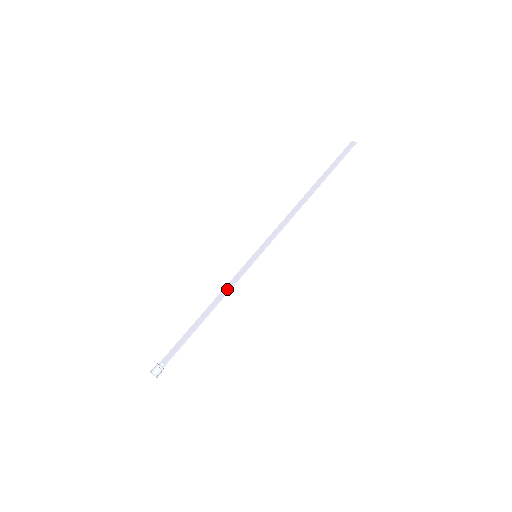
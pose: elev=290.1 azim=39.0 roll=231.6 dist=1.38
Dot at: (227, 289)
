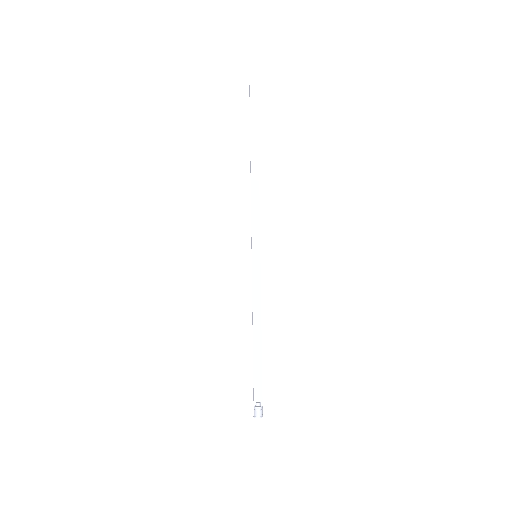
Dot at: (258, 303)
